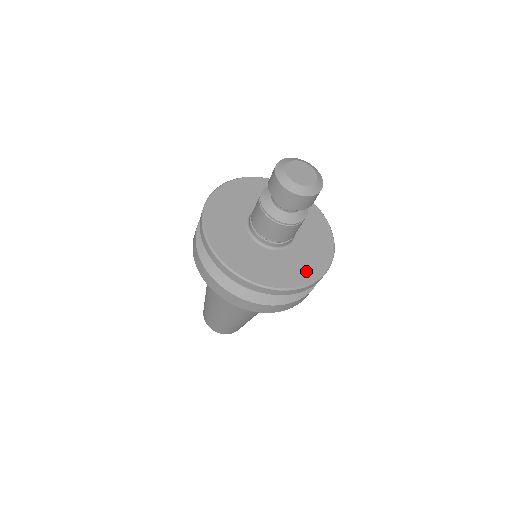
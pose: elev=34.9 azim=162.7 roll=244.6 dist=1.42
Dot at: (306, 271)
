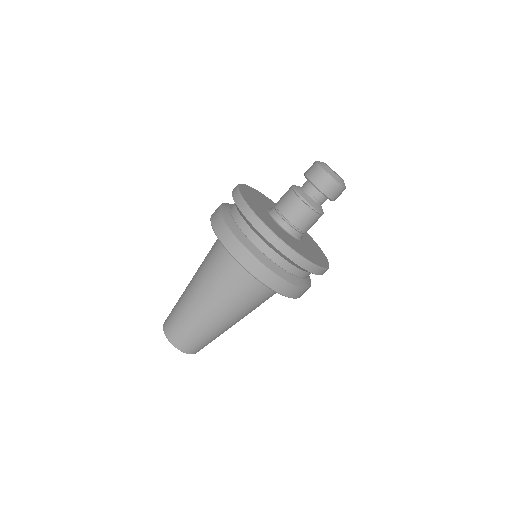
Dot at: (304, 253)
